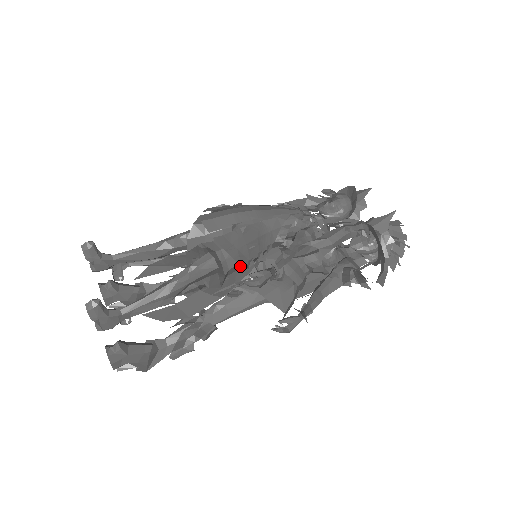
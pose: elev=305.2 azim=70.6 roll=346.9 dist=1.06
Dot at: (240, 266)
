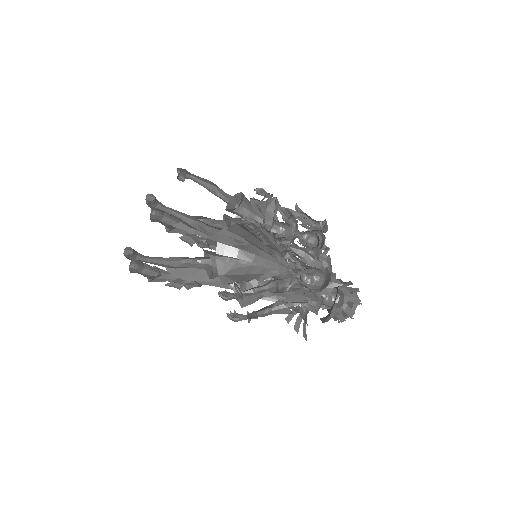
Dot at: (222, 283)
